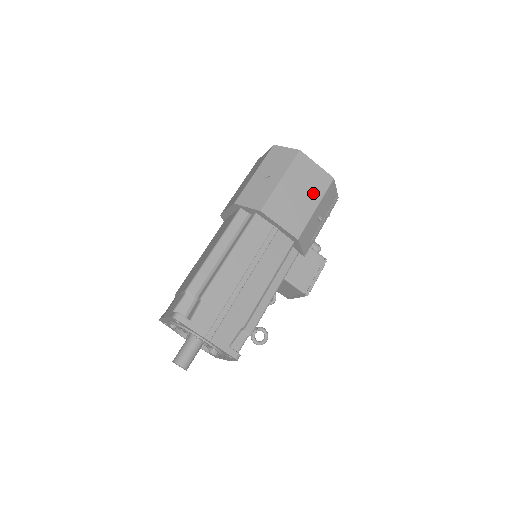
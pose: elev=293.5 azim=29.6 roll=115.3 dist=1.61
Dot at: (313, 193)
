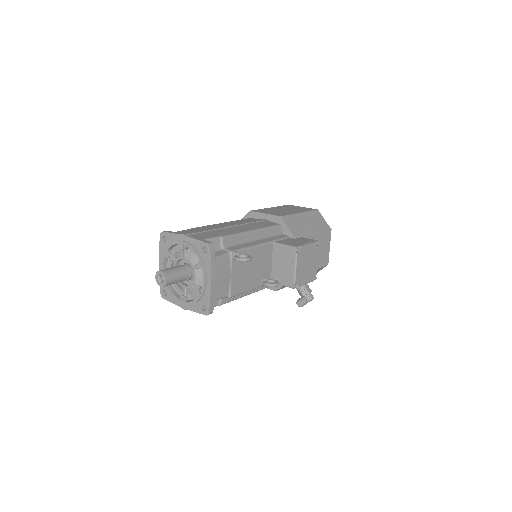
Dot at: occluded
